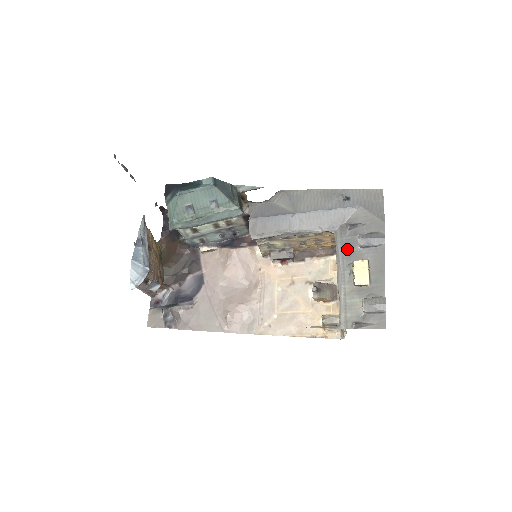
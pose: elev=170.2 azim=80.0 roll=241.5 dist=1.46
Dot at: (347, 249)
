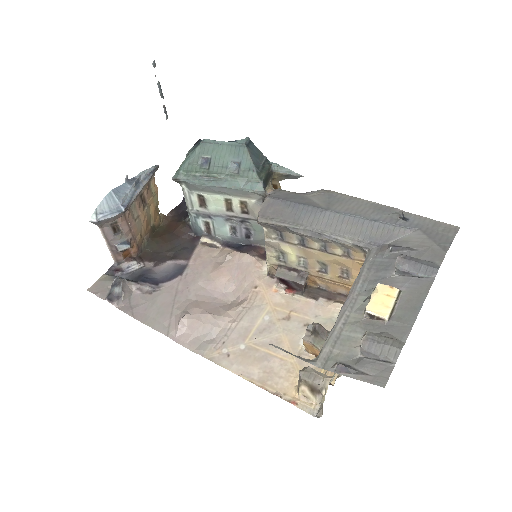
Dot at: (376, 272)
